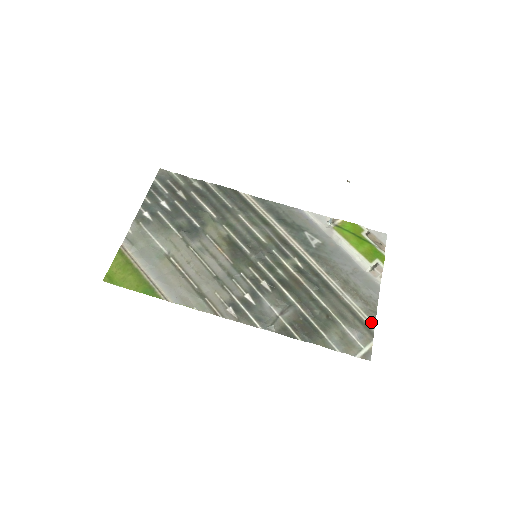
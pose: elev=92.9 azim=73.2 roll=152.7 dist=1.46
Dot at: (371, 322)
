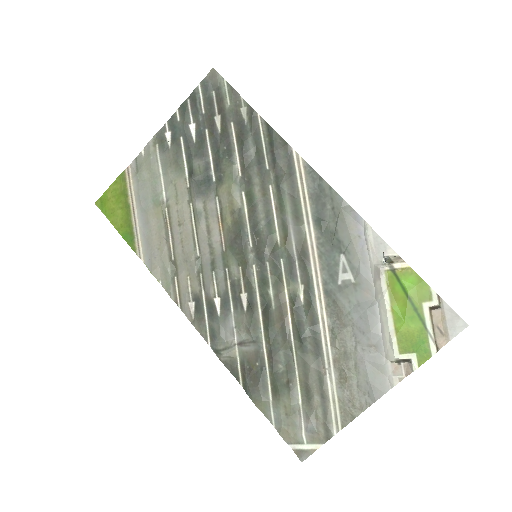
Dot at: (339, 423)
